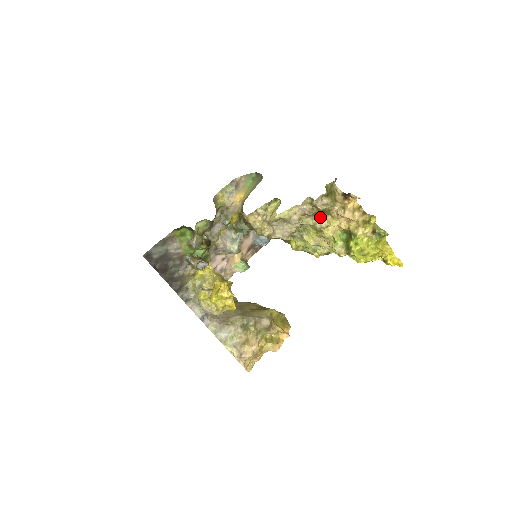
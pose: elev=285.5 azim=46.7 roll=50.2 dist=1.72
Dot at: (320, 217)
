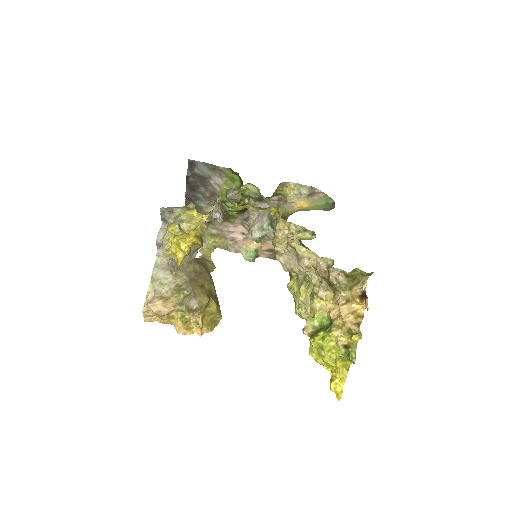
Dot at: (325, 286)
